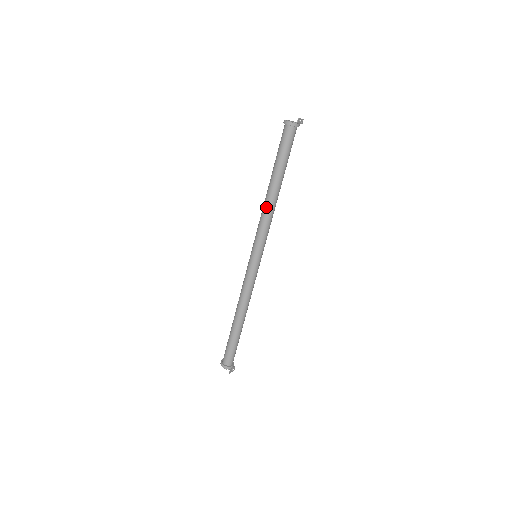
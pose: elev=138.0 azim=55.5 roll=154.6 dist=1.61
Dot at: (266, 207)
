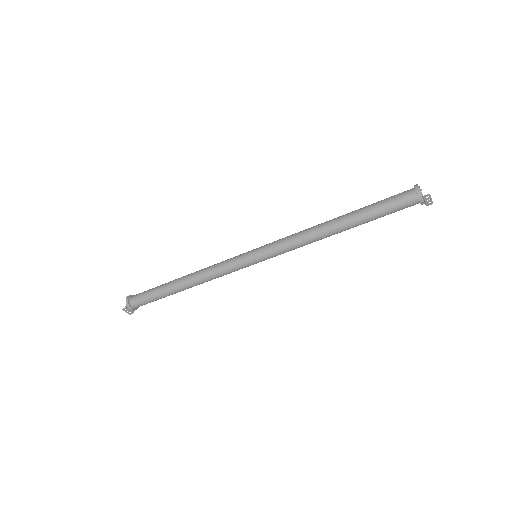
Dot at: (312, 229)
